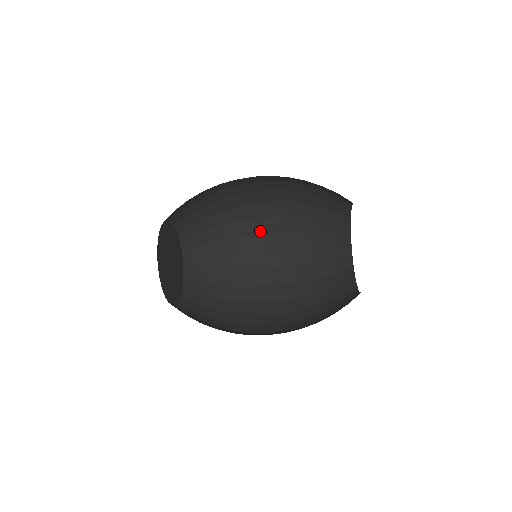
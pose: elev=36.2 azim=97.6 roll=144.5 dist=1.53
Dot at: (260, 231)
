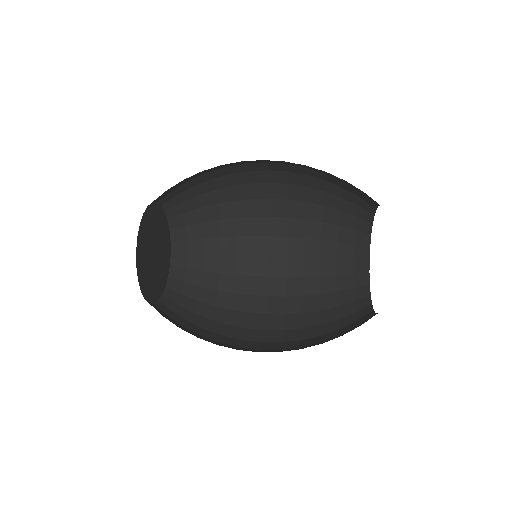
Dot at: occluded
